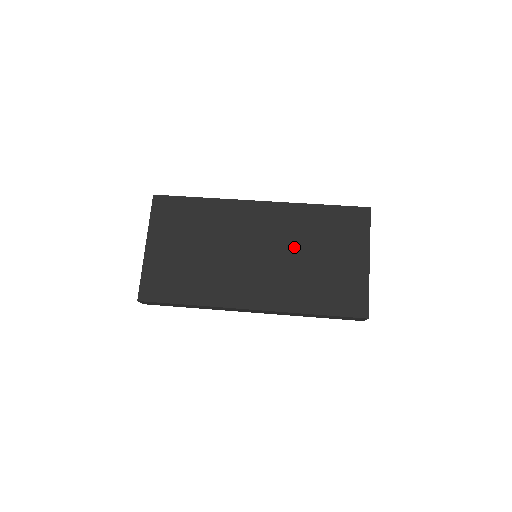
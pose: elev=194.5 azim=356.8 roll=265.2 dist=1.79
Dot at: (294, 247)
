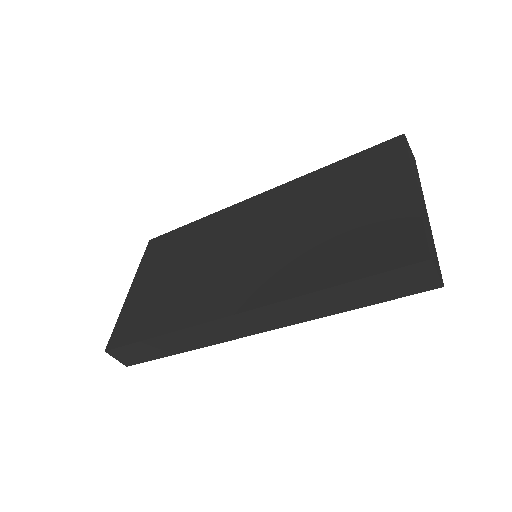
Dot at: (299, 219)
